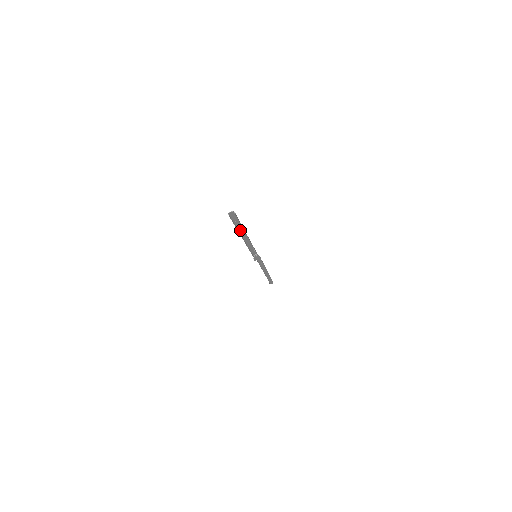
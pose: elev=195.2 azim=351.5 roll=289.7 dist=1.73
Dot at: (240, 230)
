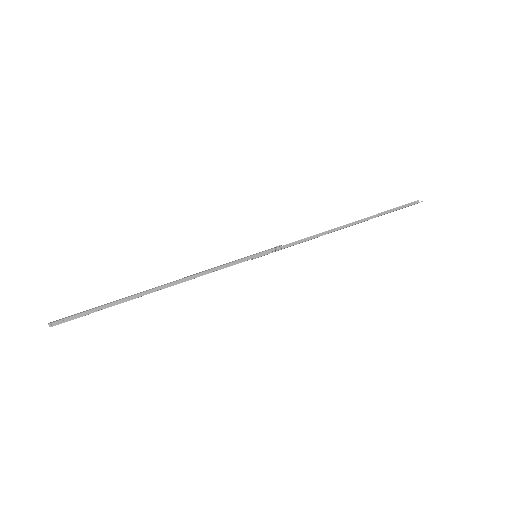
Dot at: (128, 296)
